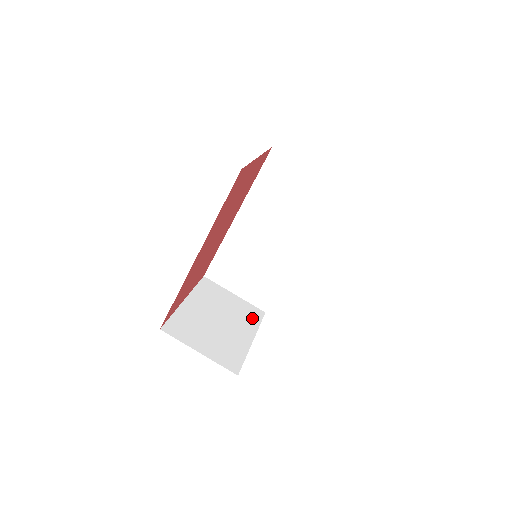
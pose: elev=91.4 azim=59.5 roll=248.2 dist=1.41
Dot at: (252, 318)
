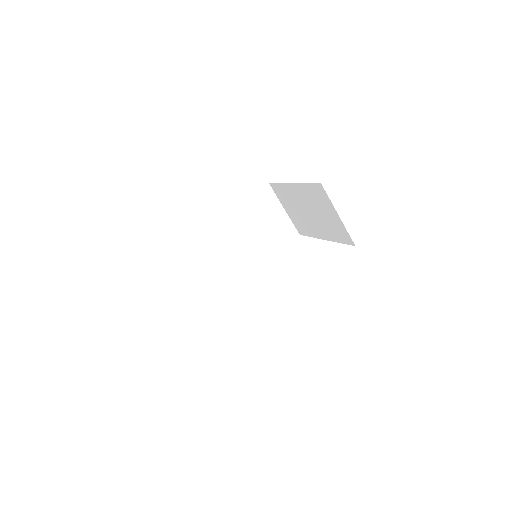
Dot at: occluded
